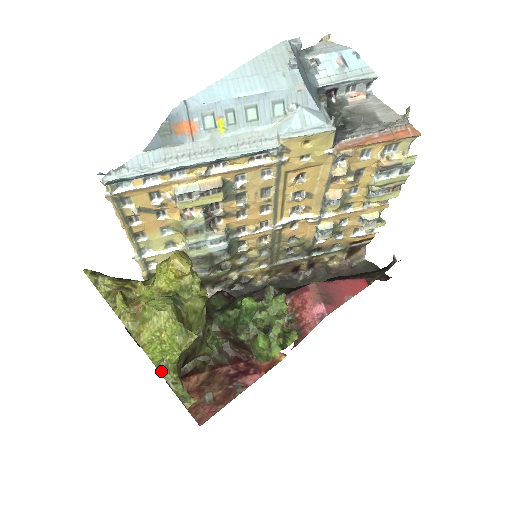
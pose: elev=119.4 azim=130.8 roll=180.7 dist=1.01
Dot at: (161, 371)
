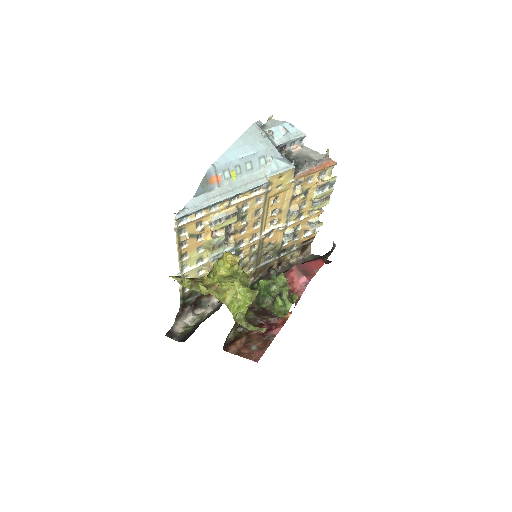
Dot at: (237, 322)
